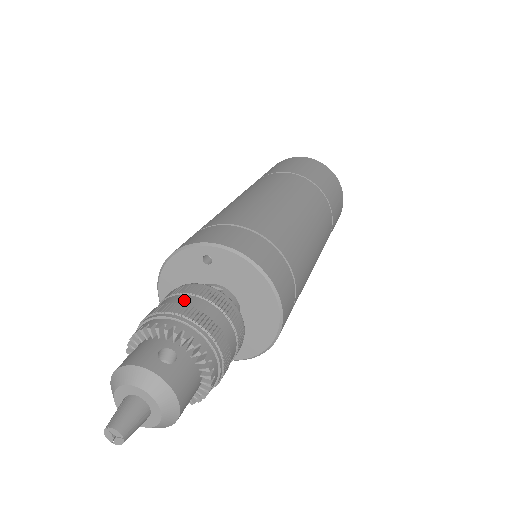
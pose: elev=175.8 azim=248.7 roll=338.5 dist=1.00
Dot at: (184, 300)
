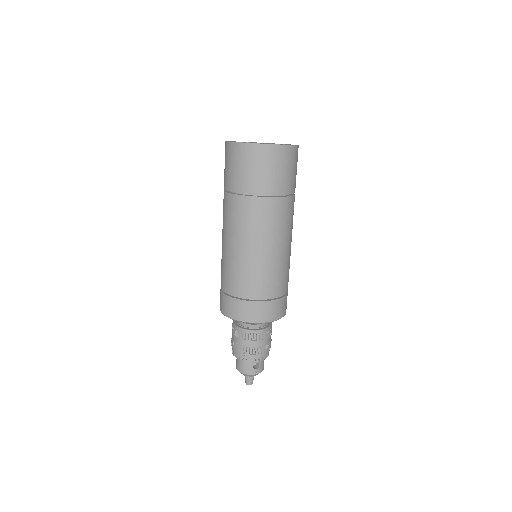
Dot at: (251, 345)
